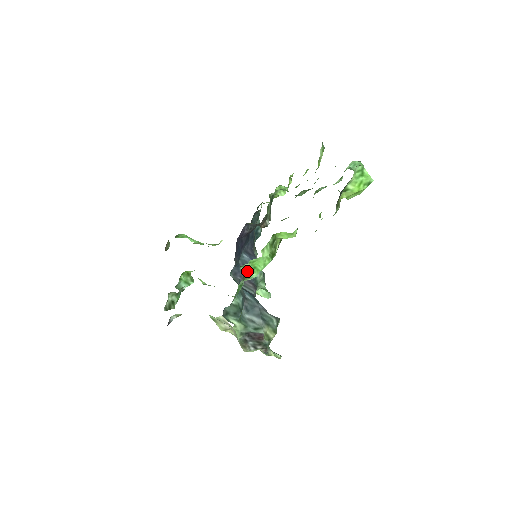
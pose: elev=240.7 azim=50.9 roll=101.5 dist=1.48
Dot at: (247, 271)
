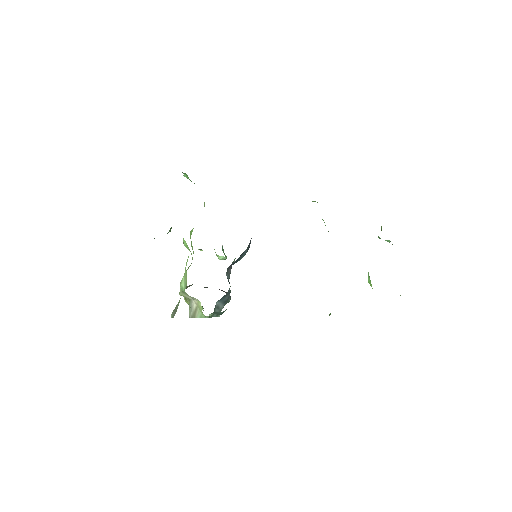
Dot at: occluded
